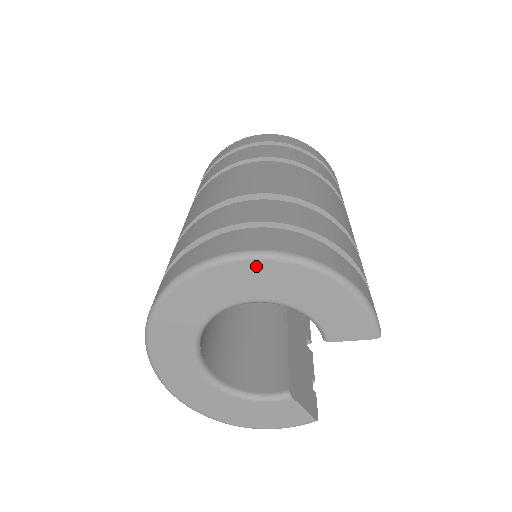
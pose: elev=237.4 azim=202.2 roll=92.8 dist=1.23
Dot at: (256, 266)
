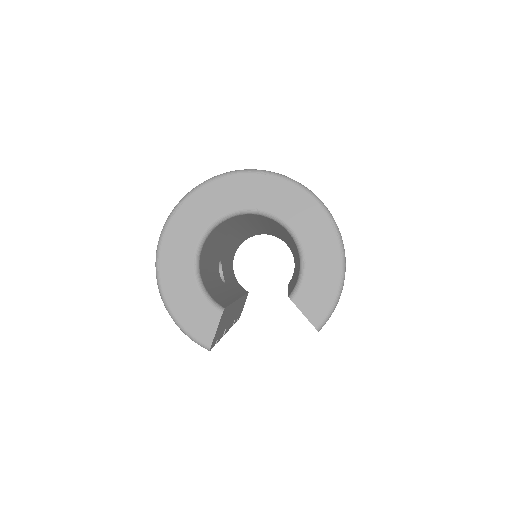
Dot at: (319, 213)
